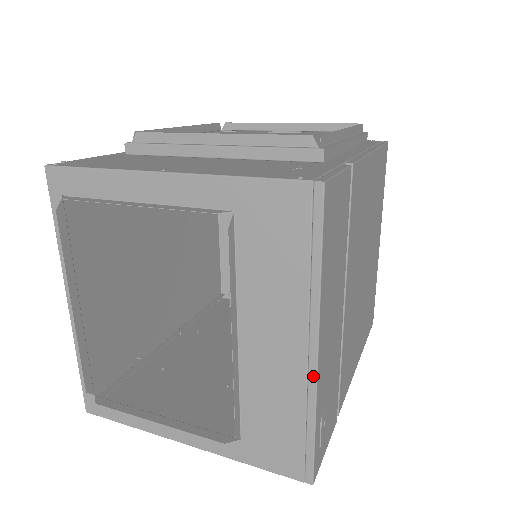
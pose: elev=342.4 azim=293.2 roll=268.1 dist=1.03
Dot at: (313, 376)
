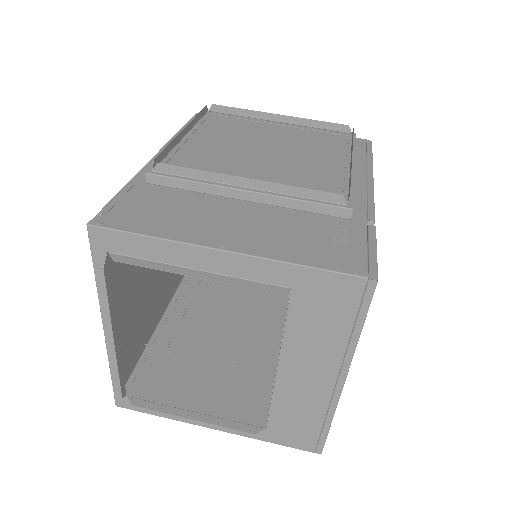
Dot at: (337, 396)
